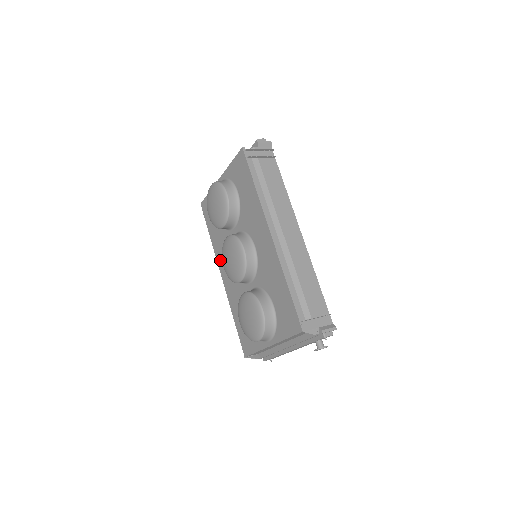
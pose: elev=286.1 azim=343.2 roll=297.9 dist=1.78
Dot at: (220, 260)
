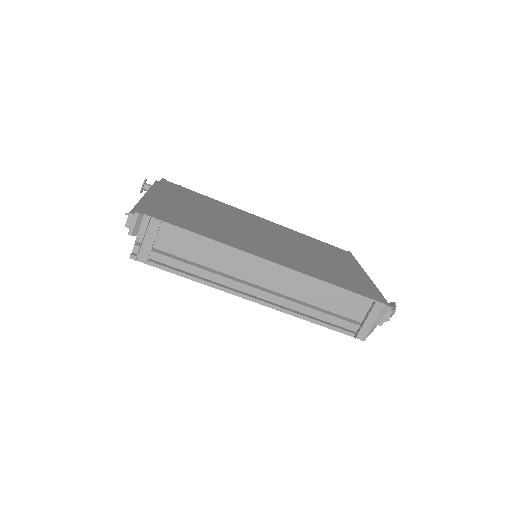
Dot at: occluded
